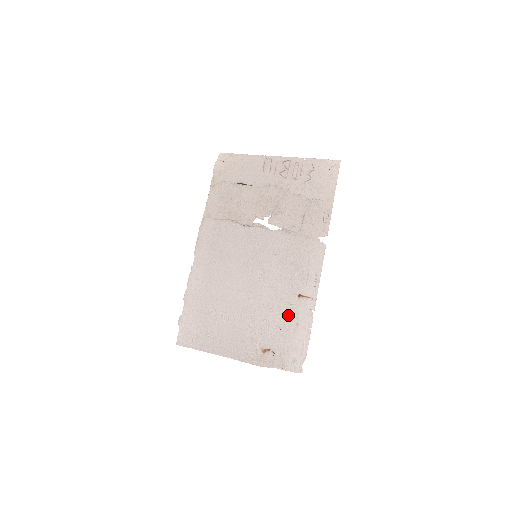
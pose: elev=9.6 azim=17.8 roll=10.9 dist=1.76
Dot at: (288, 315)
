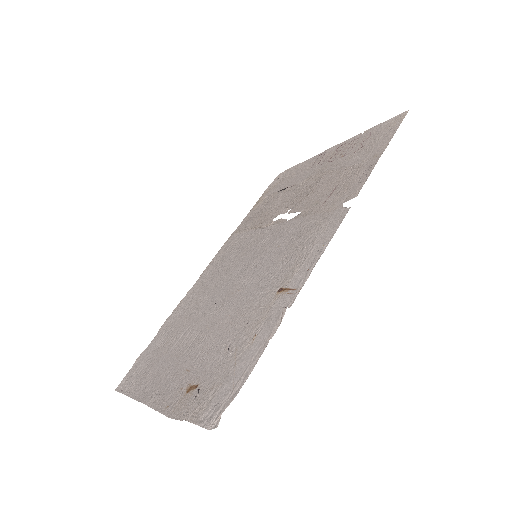
Dot at: (250, 324)
